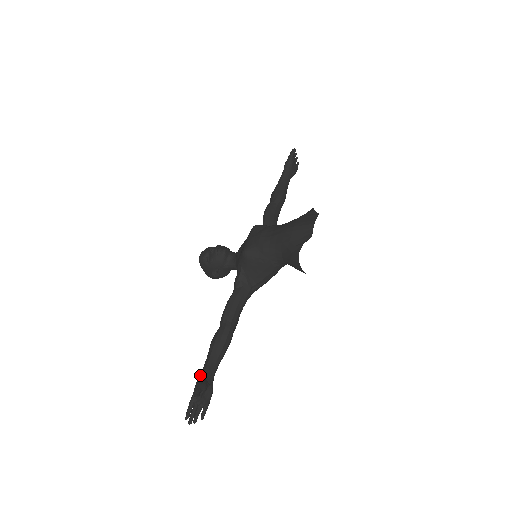
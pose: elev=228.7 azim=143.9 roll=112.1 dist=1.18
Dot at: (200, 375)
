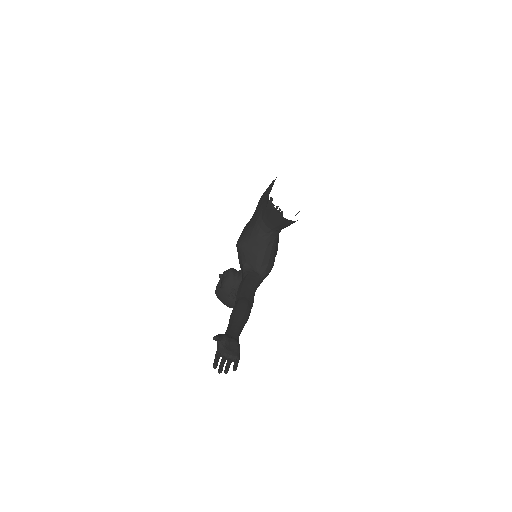
Dot at: occluded
